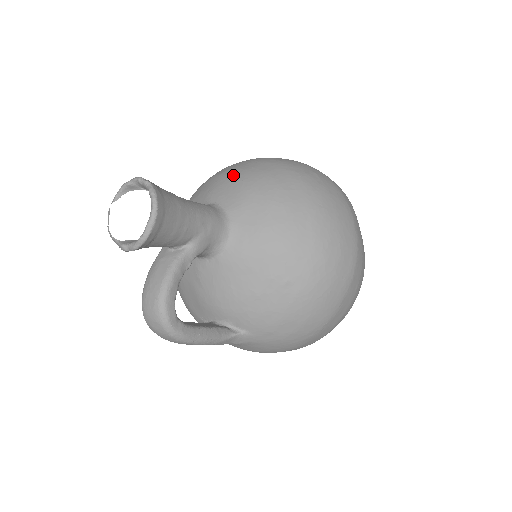
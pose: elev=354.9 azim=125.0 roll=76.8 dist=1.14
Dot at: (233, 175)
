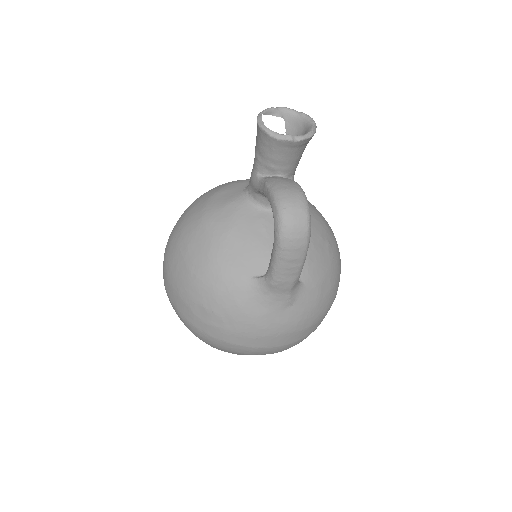
Dot at: occluded
